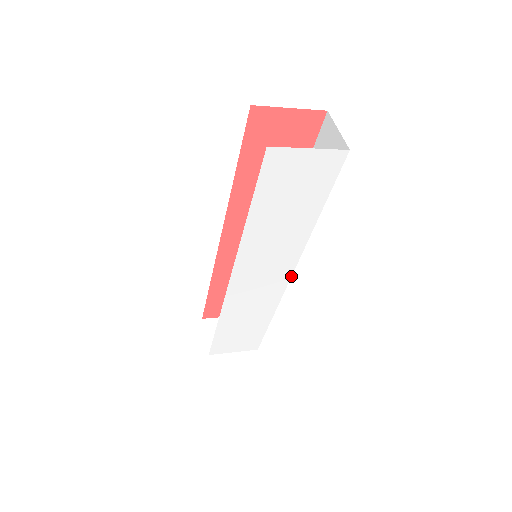
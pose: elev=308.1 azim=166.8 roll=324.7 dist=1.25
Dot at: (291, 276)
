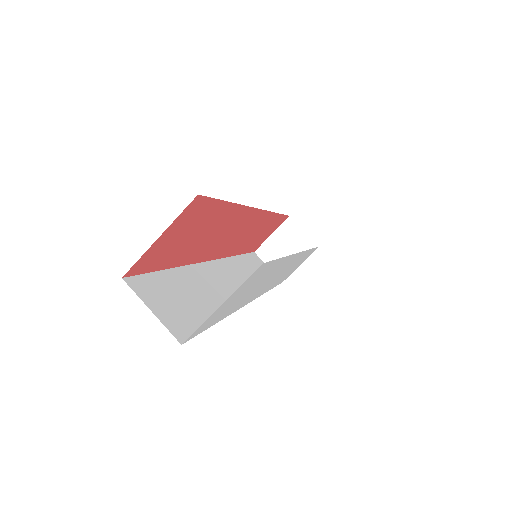
Dot at: (302, 251)
